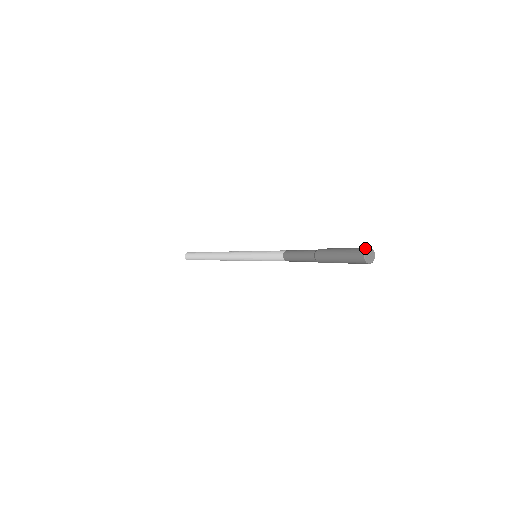
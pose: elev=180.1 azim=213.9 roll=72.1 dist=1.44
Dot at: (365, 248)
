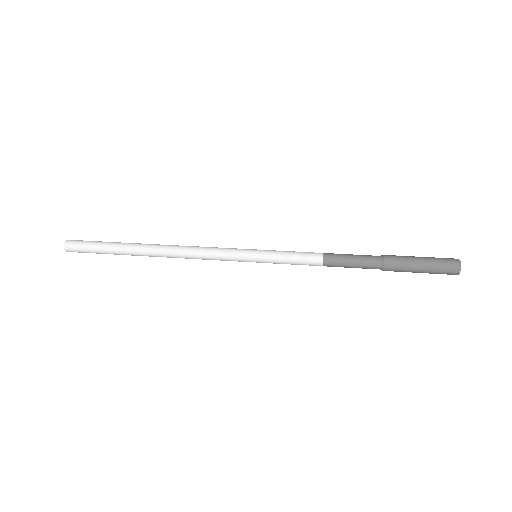
Dot at: (458, 270)
